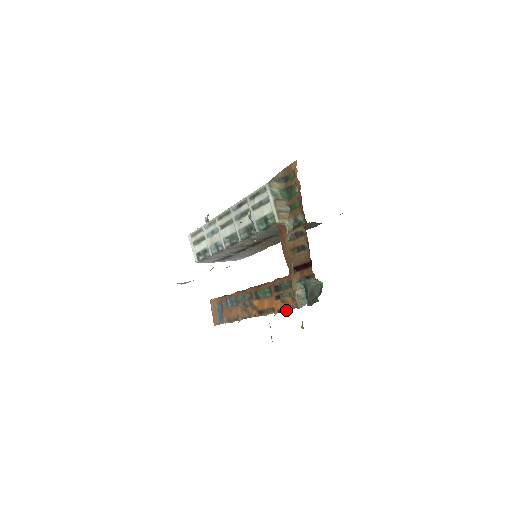
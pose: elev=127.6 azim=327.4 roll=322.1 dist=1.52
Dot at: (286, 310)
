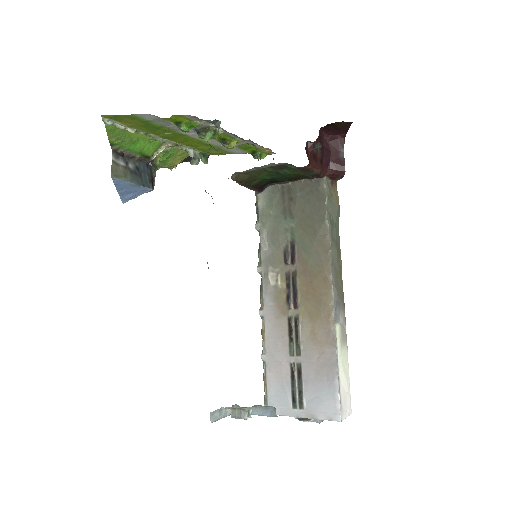
Dot at: occluded
